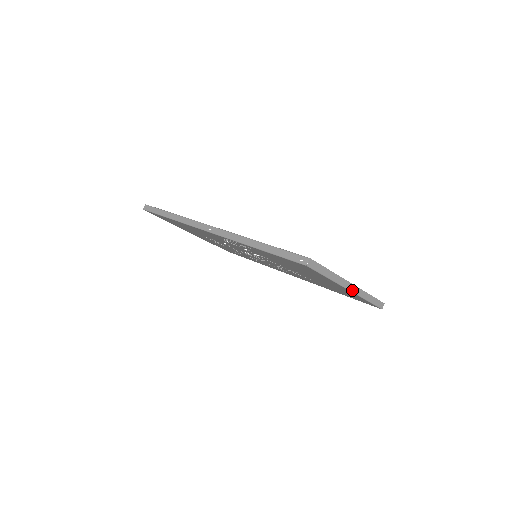
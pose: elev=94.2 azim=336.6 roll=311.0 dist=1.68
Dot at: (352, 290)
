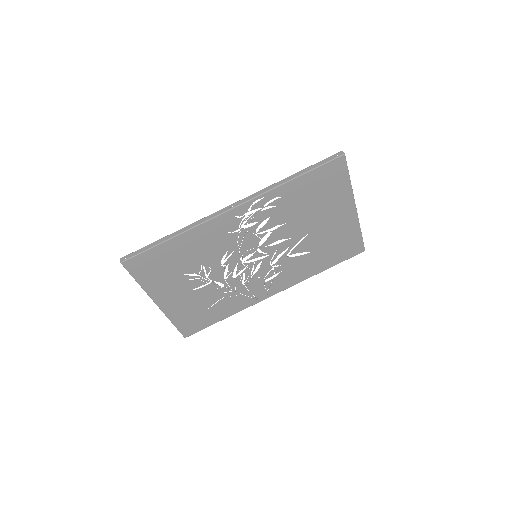
Dot at: (356, 209)
